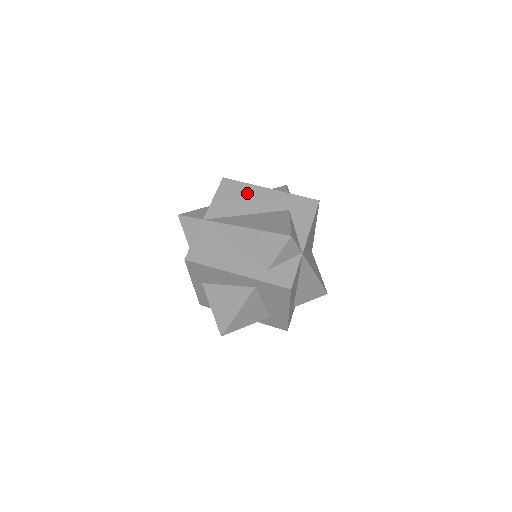
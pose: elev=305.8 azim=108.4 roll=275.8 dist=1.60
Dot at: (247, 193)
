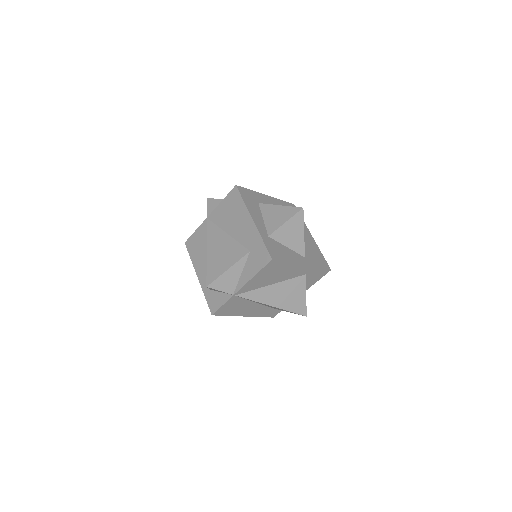
Dot at: (239, 213)
